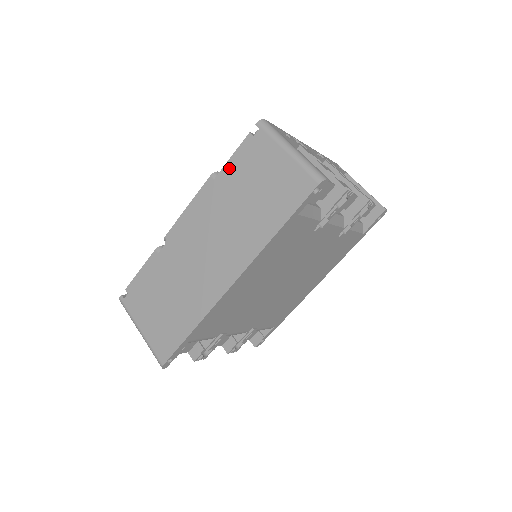
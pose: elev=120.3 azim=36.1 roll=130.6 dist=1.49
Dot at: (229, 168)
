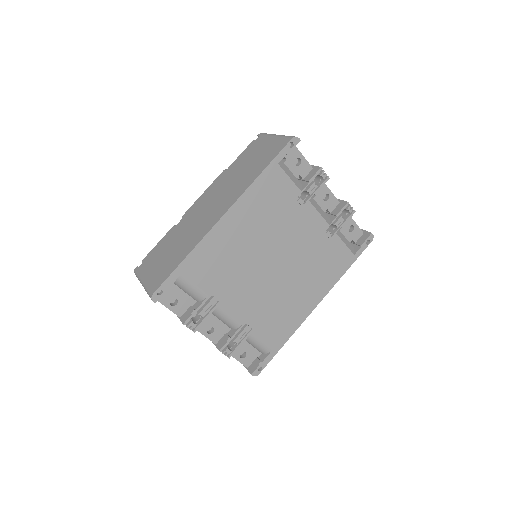
Dot at: (236, 161)
